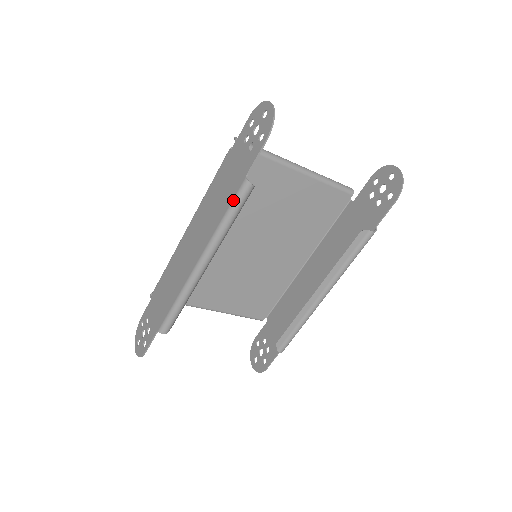
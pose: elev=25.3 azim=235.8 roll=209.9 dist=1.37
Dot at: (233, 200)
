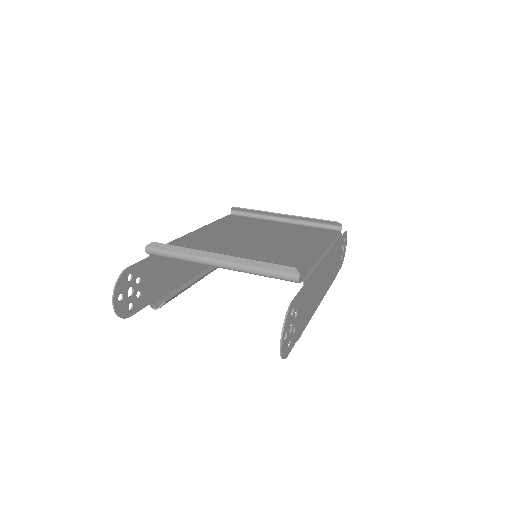
Dot at: (161, 298)
